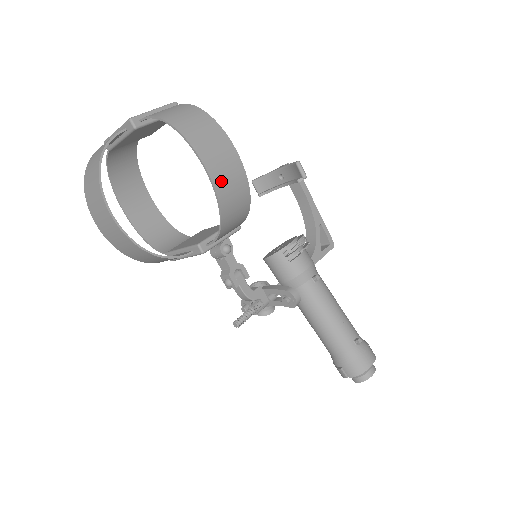
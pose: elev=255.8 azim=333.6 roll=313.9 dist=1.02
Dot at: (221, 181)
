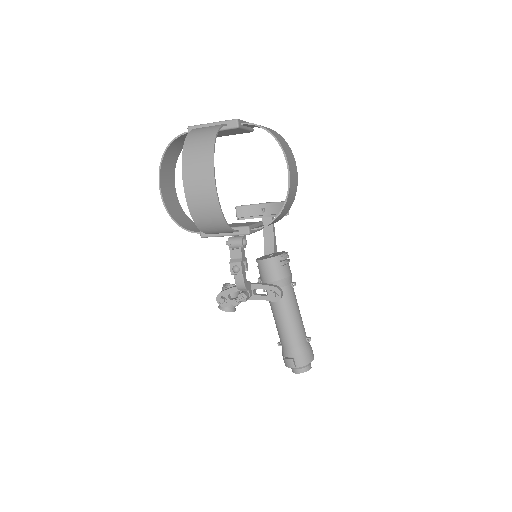
Dot at: (292, 185)
